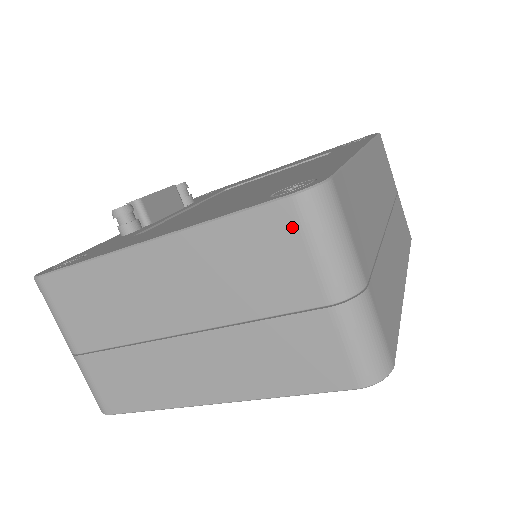
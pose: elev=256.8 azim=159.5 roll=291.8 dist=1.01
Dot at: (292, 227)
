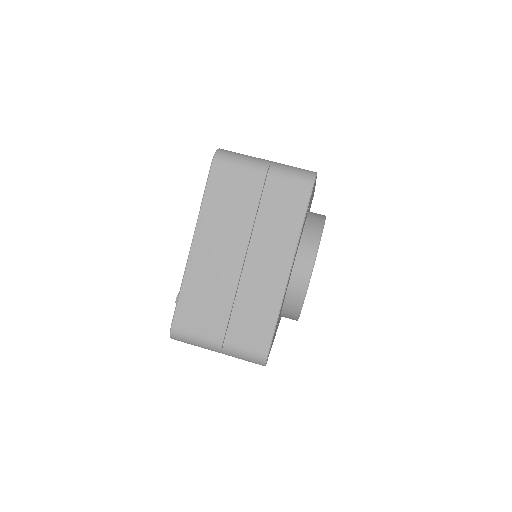
Dot at: (224, 169)
